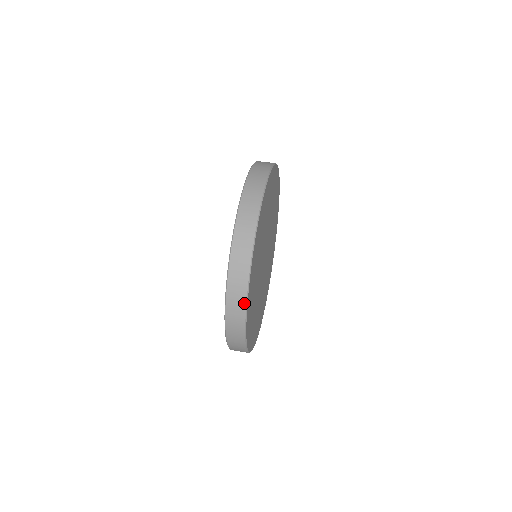
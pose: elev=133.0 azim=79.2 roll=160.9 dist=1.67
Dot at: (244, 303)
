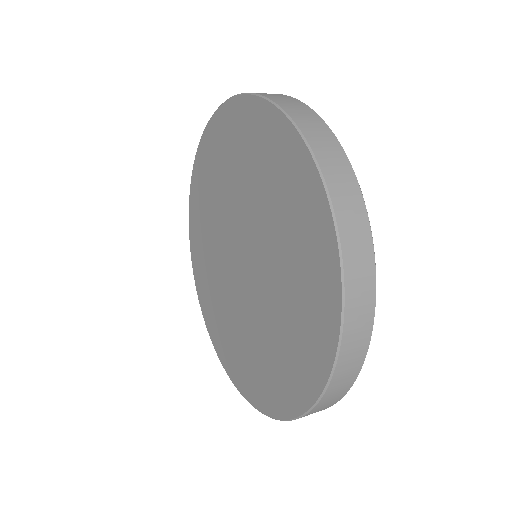
Dot at: (367, 227)
